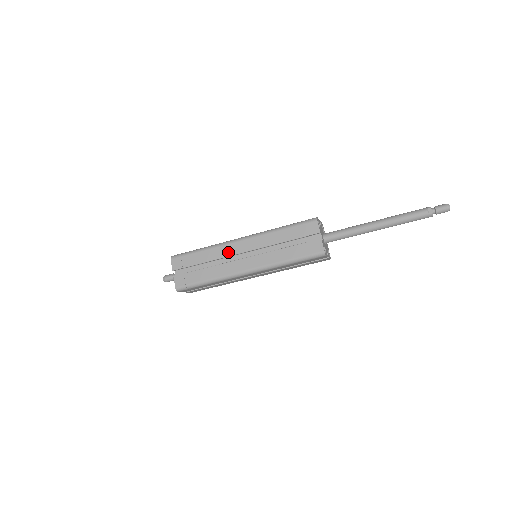
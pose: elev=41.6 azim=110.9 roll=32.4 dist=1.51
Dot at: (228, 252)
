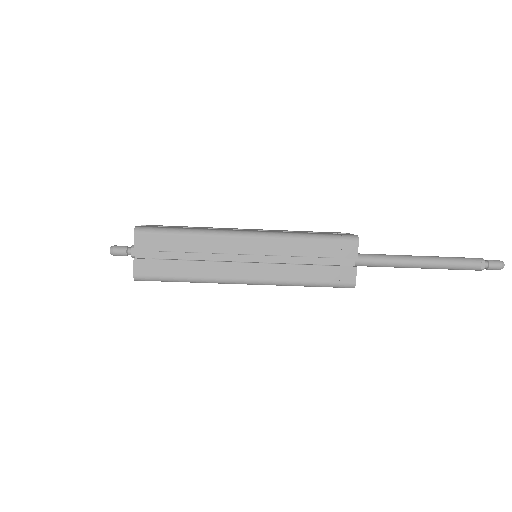
Dot at: (226, 248)
